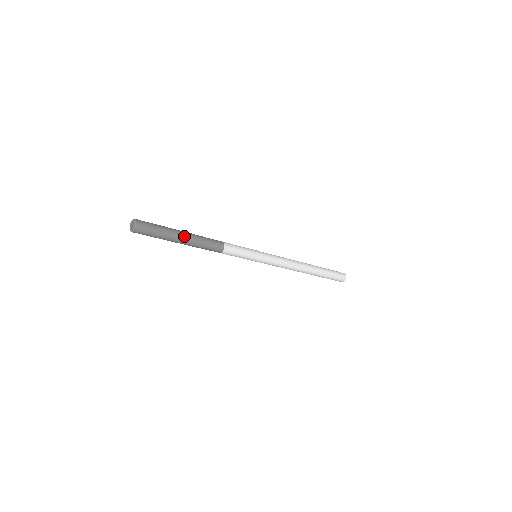
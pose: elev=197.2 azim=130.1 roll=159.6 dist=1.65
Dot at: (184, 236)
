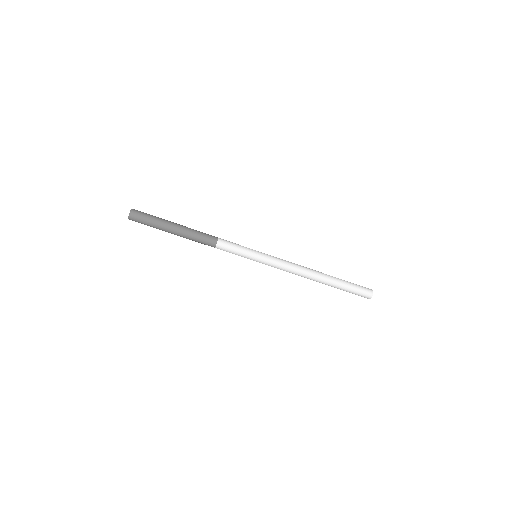
Dot at: (176, 226)
